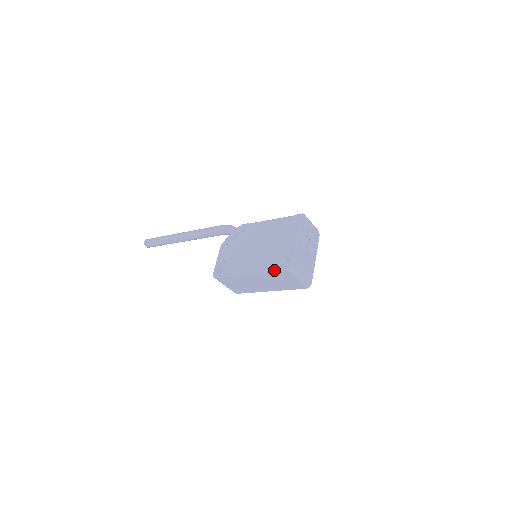
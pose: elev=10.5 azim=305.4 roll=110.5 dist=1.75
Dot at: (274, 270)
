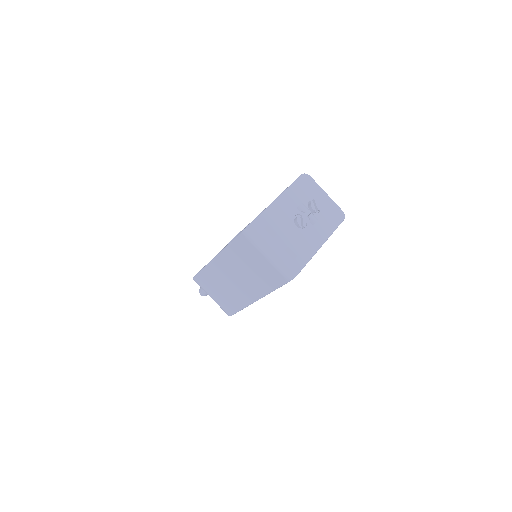
Dot at: (233, 239)
